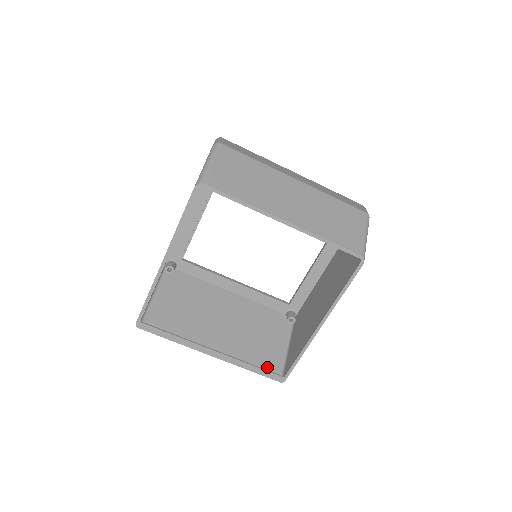
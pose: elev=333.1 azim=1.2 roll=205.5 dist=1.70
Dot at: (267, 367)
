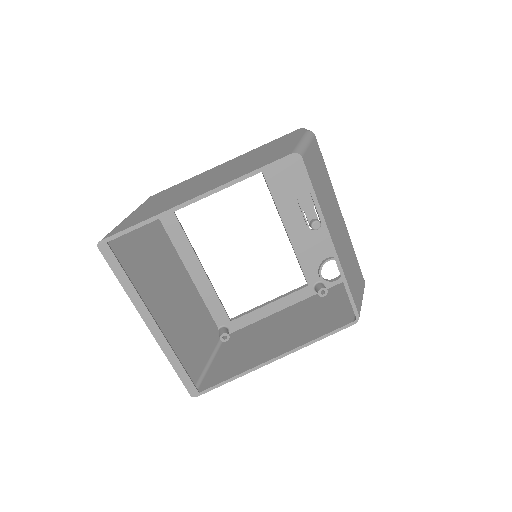
Dot at: (187, 372)
